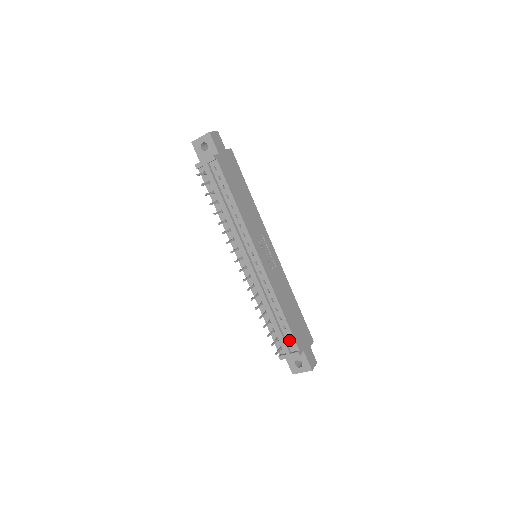
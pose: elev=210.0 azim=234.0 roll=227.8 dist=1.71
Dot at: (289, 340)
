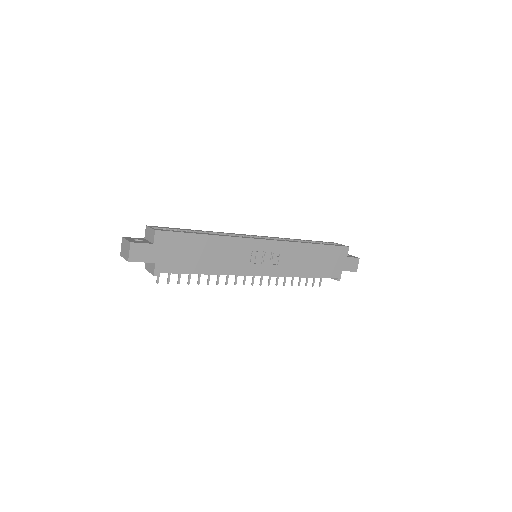
Dot at: occluded
